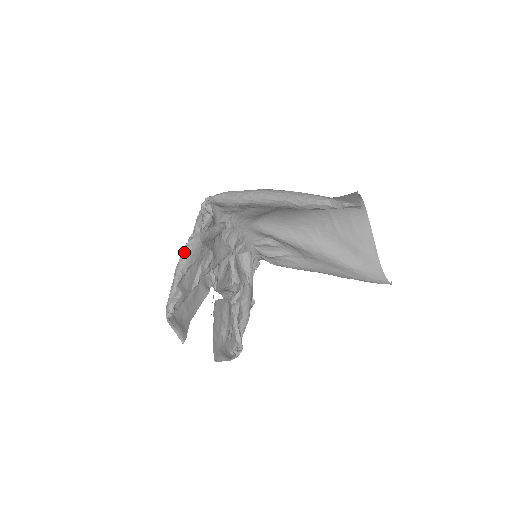
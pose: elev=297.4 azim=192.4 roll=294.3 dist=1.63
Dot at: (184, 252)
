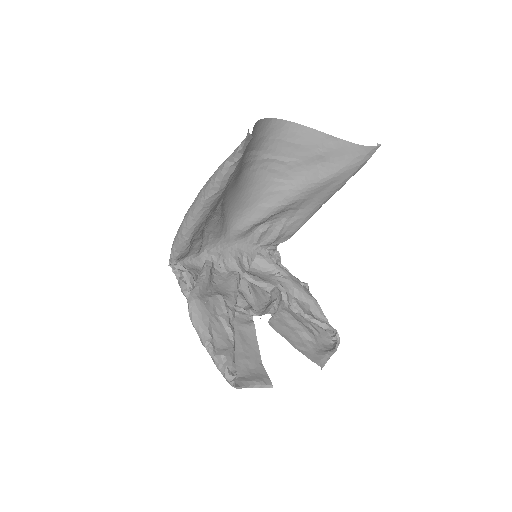
Dot at: (193, 323)
